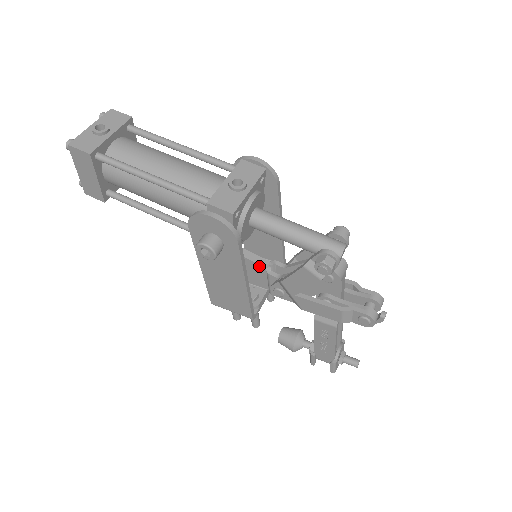
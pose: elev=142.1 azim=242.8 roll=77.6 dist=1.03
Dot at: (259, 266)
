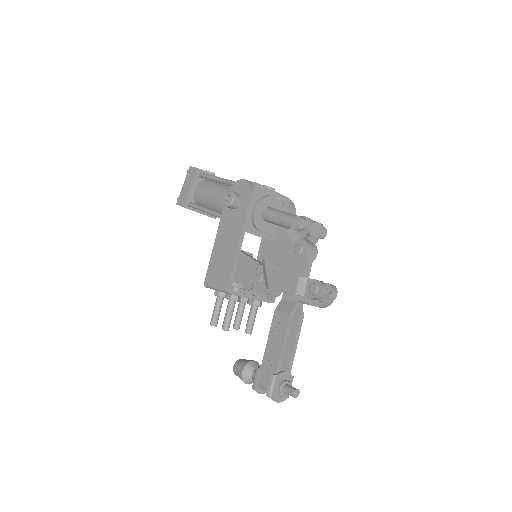
Dot at: (254, 262)
